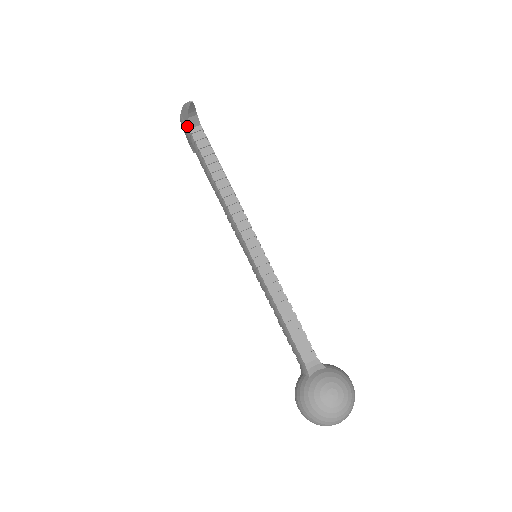
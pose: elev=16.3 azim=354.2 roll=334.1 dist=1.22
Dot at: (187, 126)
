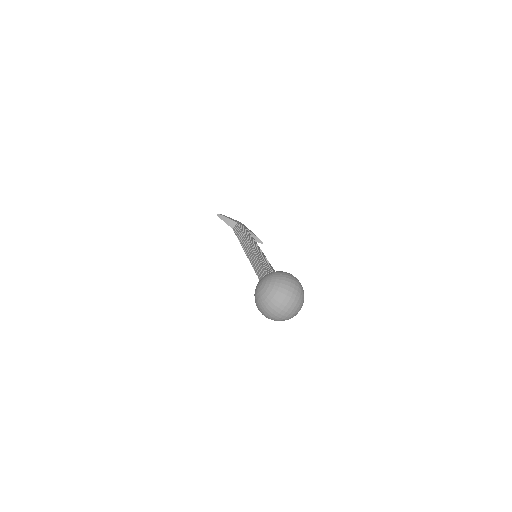
Dot at: occluded
